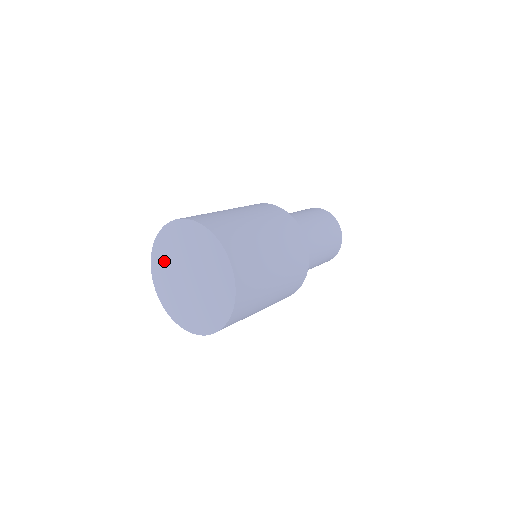
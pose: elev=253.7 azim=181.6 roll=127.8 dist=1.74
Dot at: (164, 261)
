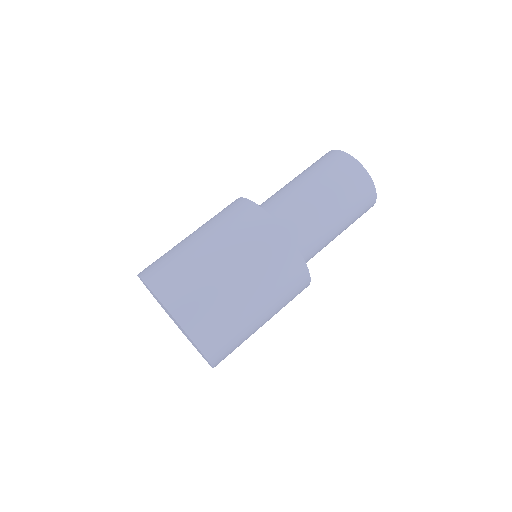
Dot at: occluded
